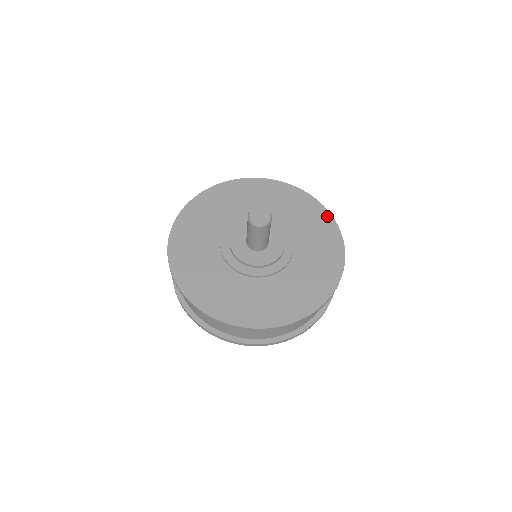
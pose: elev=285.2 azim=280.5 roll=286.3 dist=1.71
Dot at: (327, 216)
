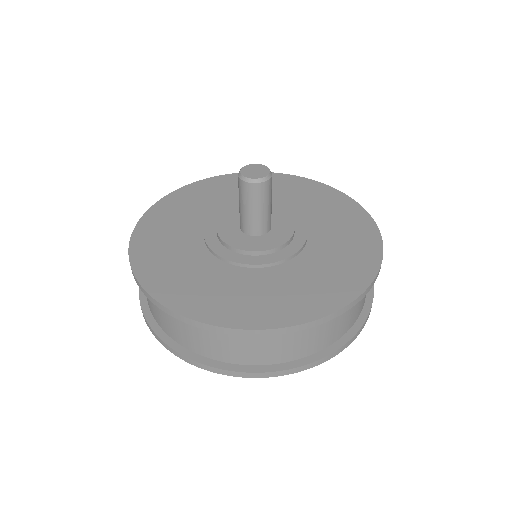
Dot at: (302, 180)
